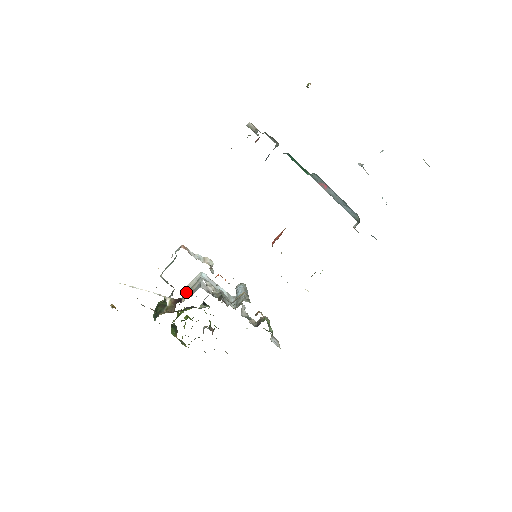
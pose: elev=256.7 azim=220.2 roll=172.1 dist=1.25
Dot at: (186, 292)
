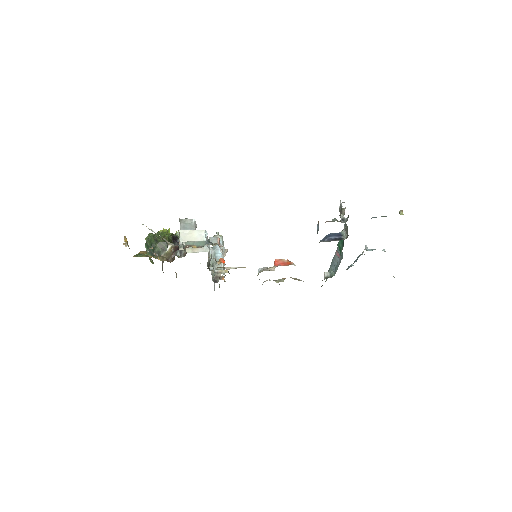
Dot at: occluded
